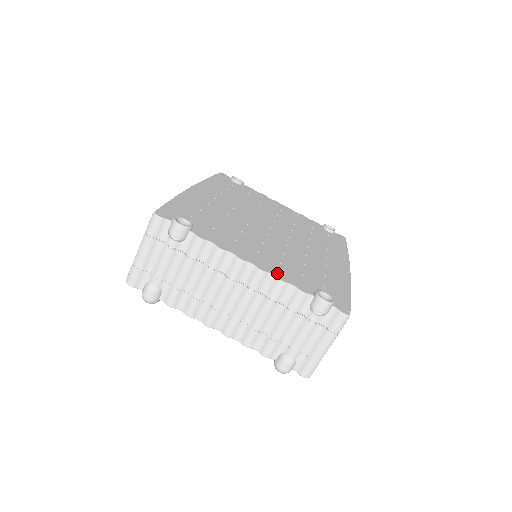
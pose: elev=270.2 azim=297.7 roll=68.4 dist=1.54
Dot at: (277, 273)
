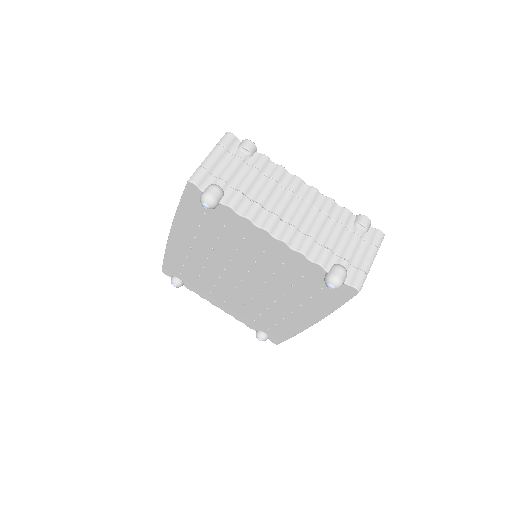
Dot at: occluded
